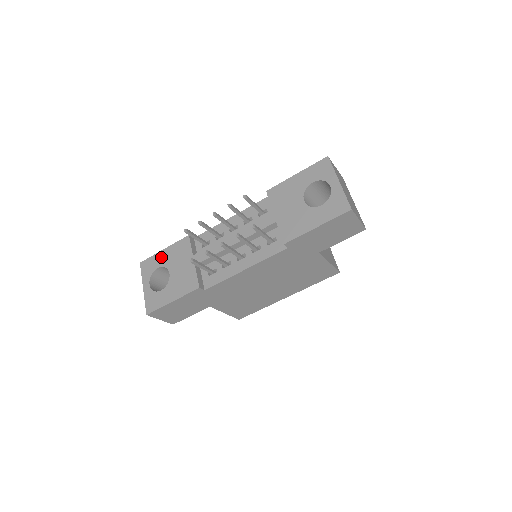
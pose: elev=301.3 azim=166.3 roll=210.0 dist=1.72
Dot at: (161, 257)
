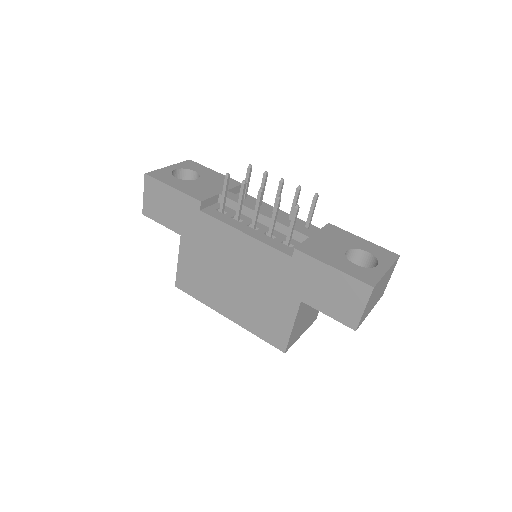
Dot at: (207, 171)
